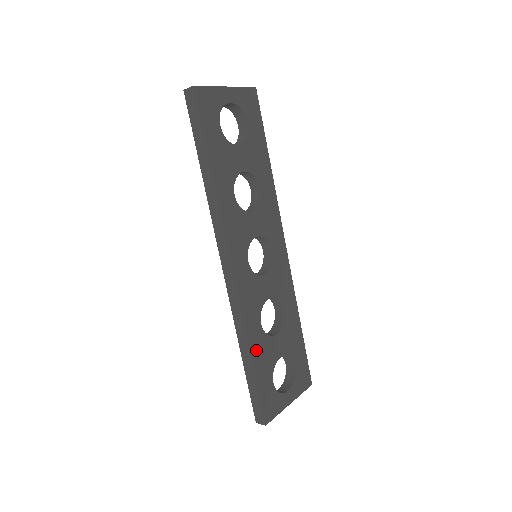
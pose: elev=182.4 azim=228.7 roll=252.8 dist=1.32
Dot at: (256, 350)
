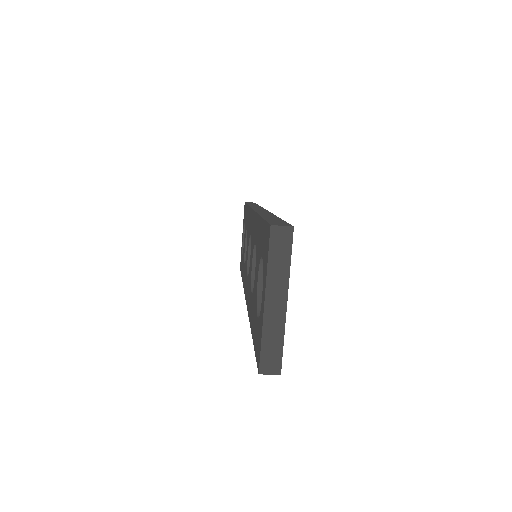
Dot at: occluded
